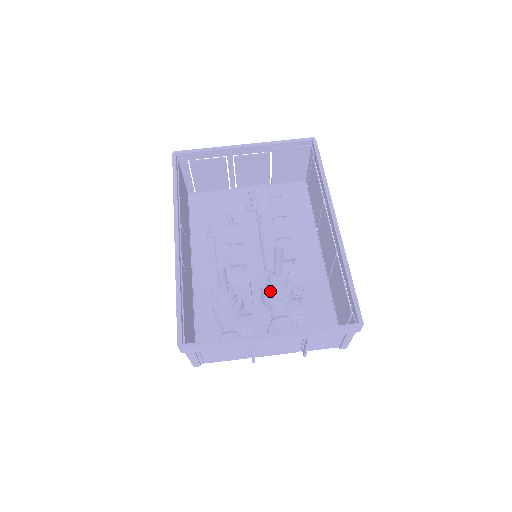
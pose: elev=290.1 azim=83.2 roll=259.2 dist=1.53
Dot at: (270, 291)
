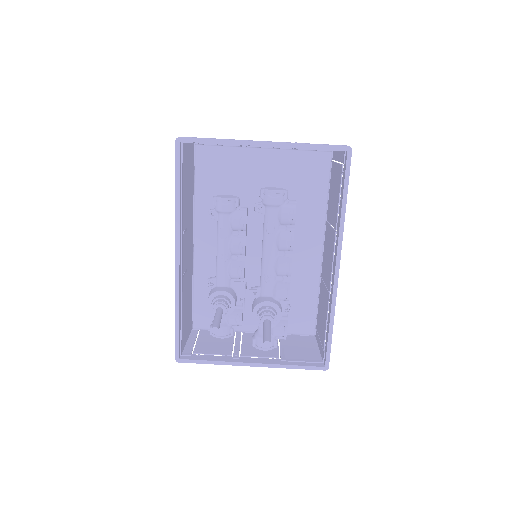
Dot at: occluded
